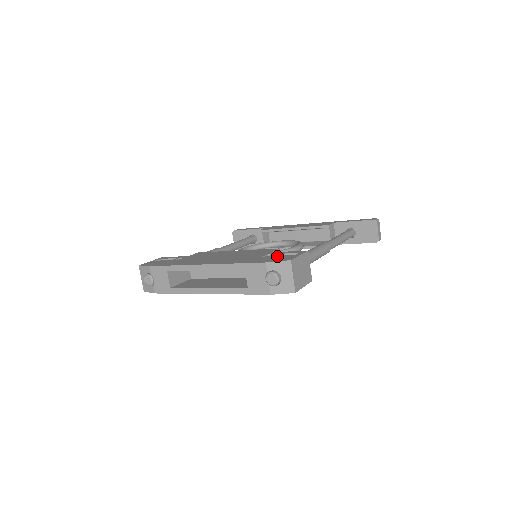
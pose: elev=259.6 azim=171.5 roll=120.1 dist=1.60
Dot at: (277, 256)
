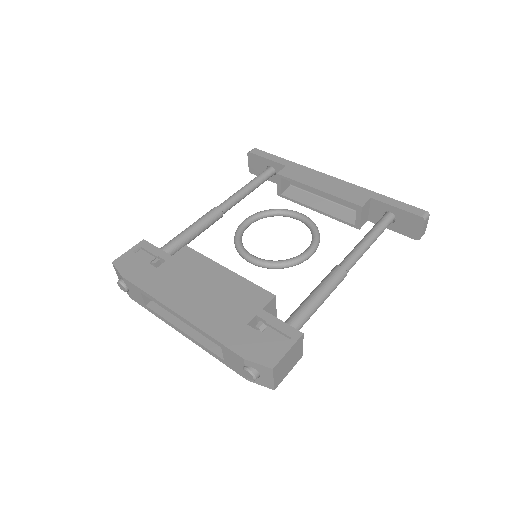
Dot at: (263, 337)
